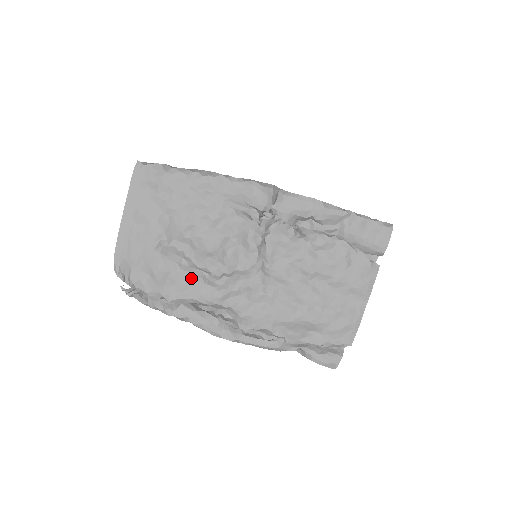
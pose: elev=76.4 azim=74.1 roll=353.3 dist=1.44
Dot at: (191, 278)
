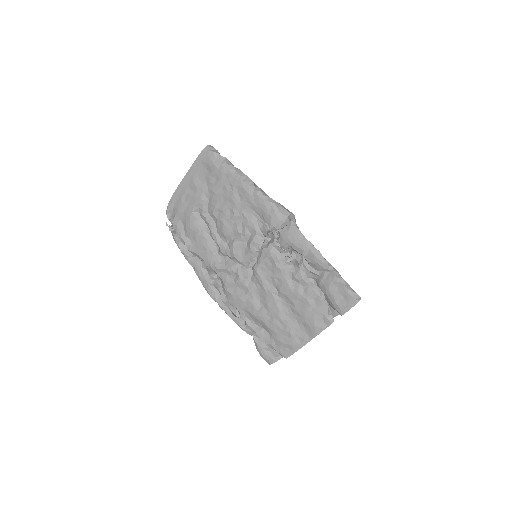
Dot at: (206, 244)
